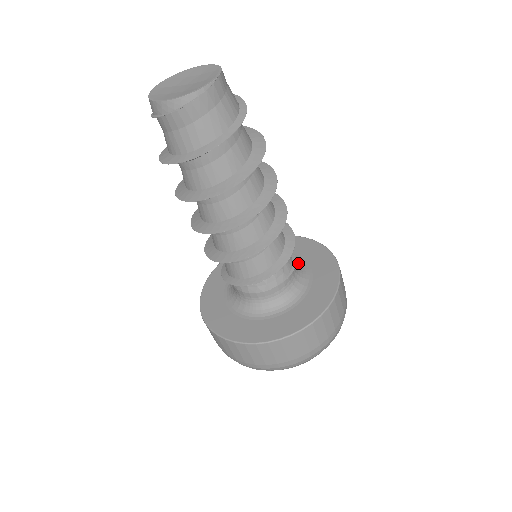
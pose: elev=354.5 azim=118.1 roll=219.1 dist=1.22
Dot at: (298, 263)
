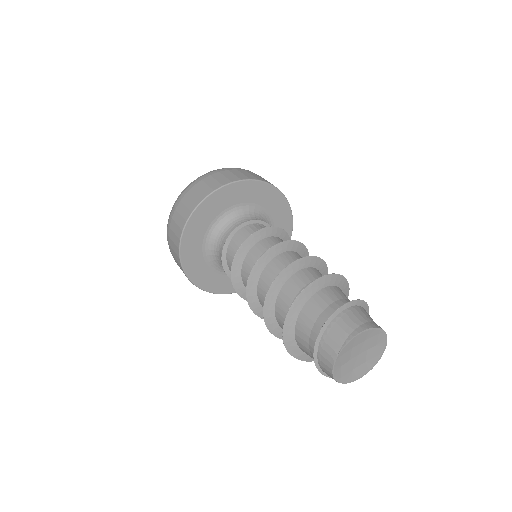
Dot at: (257, 213)
